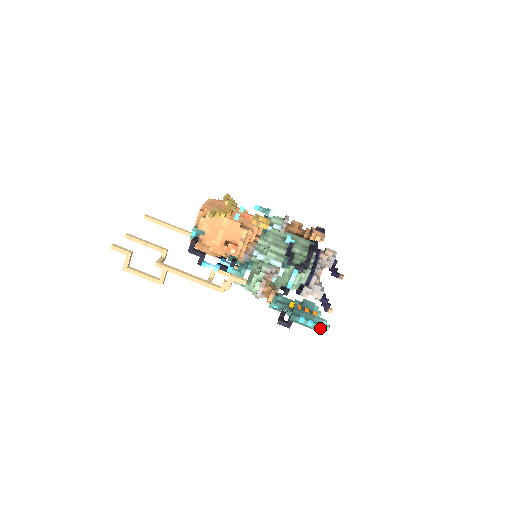
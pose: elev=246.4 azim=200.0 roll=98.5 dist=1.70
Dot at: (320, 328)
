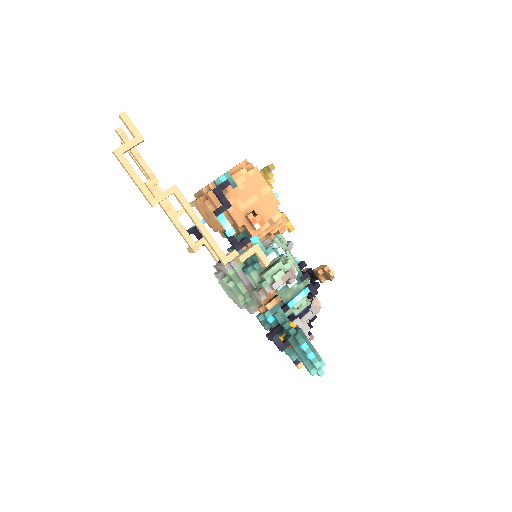
Dot at: (315, 368)
